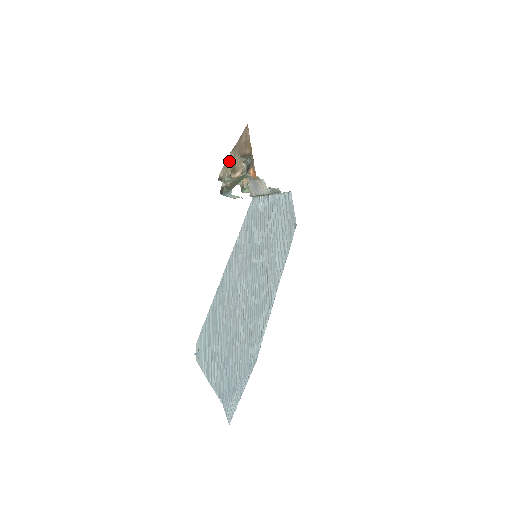
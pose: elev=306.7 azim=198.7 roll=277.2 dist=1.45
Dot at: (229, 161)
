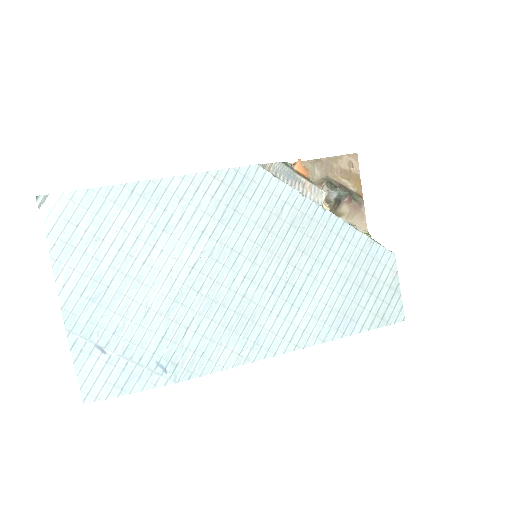
Dot at: occluded
